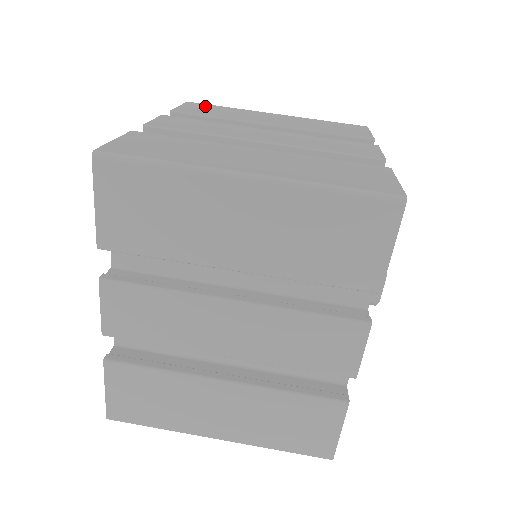
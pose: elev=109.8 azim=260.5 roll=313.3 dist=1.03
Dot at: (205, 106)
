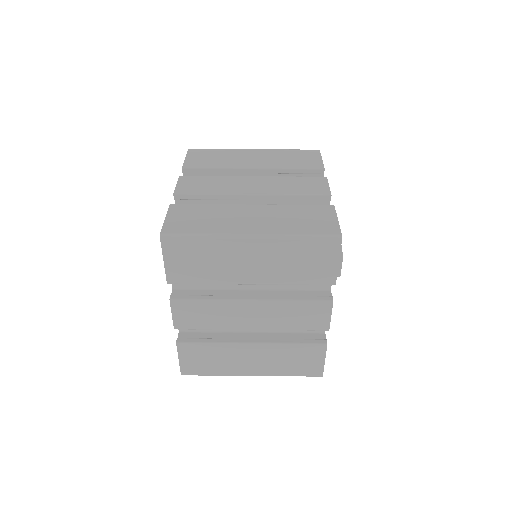
Dot at: (203, 153)
